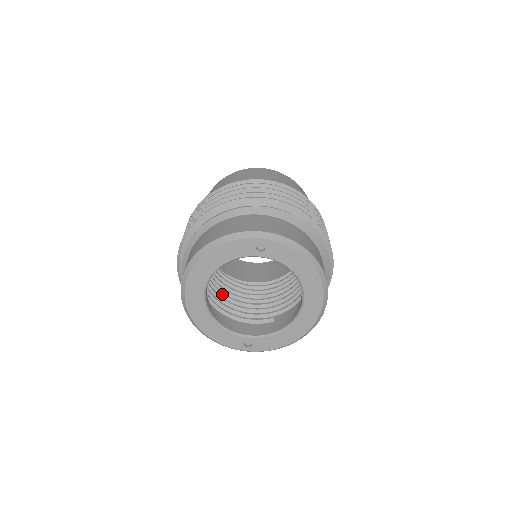
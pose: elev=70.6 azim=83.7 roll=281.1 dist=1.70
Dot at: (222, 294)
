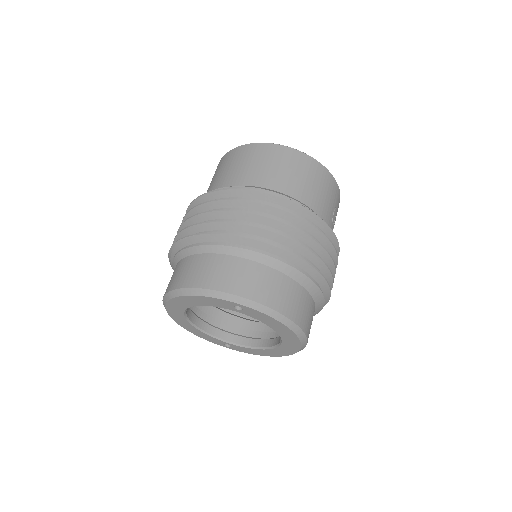
Dot at: occluded
